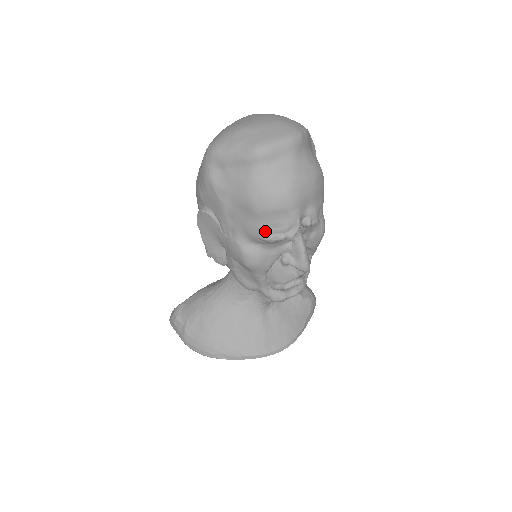
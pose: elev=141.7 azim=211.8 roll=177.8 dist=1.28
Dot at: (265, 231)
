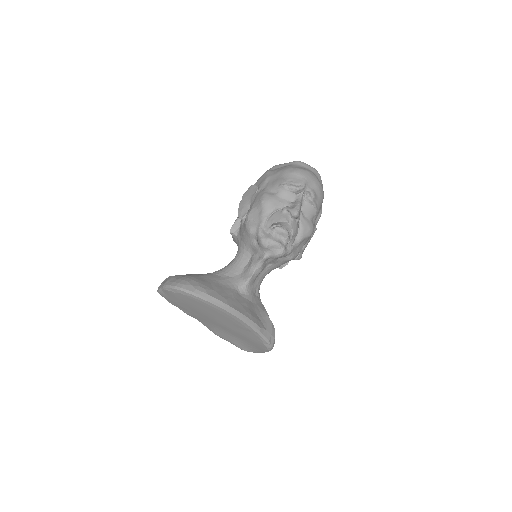
Dot at: (285, 181)
